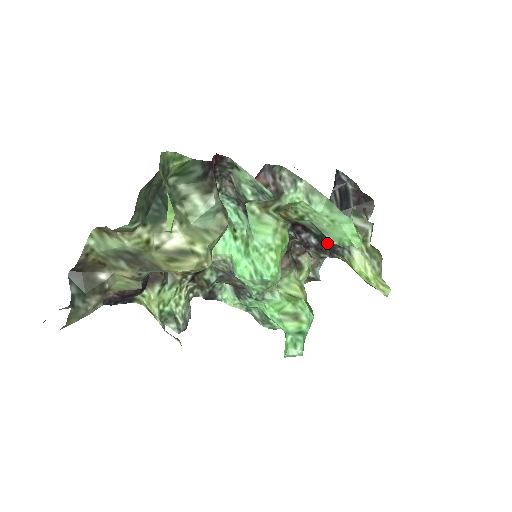
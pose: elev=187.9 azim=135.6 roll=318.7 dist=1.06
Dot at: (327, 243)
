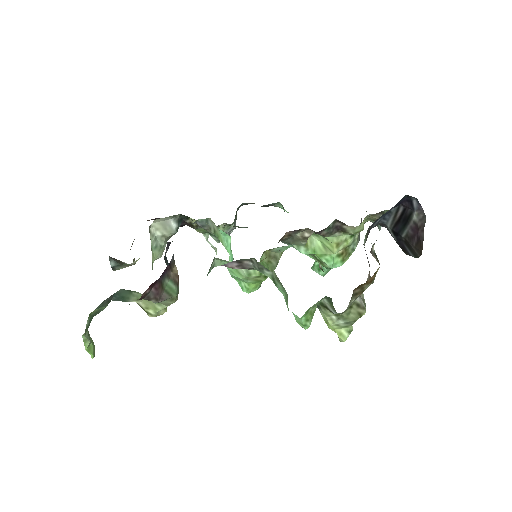
Dot at: occluded
